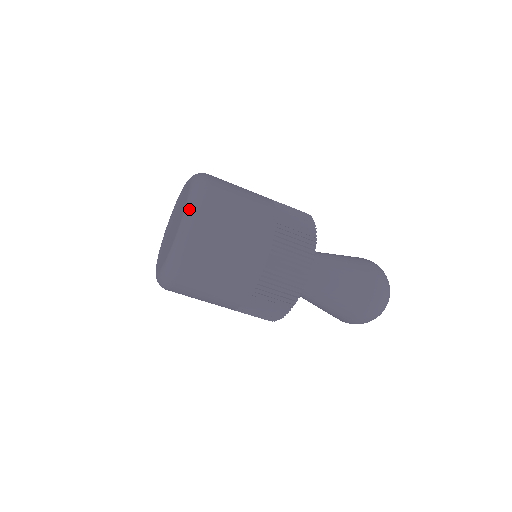
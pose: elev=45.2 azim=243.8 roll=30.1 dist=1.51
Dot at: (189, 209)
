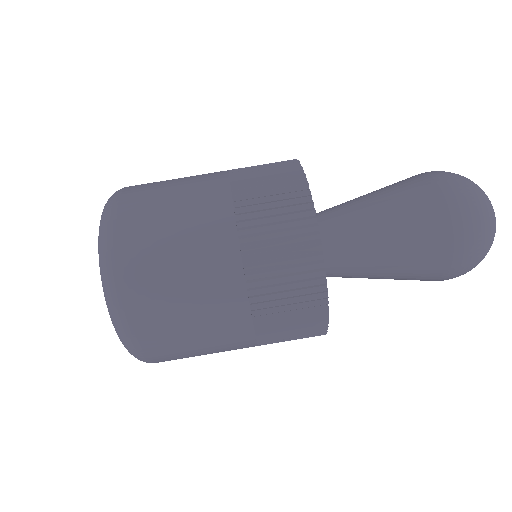
Dot at: occluded
